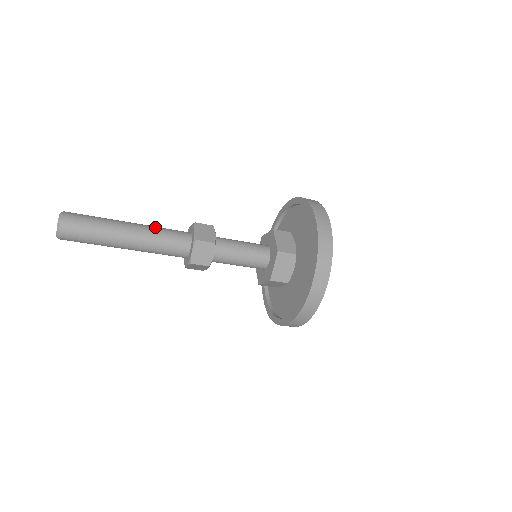
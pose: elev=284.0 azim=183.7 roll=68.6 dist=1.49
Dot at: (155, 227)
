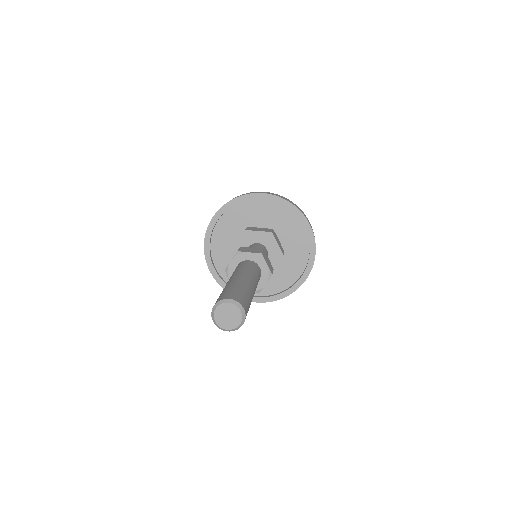
Dot at: occluded
